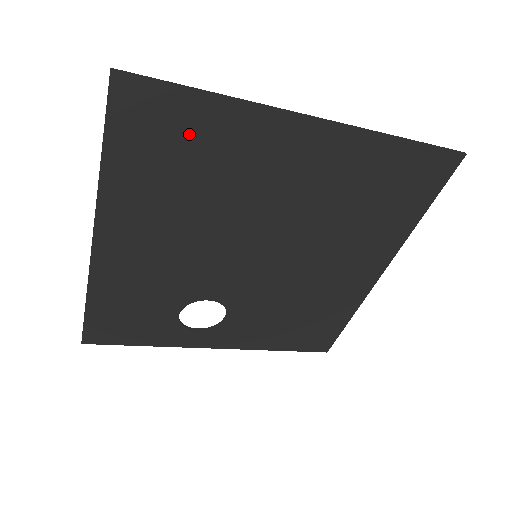
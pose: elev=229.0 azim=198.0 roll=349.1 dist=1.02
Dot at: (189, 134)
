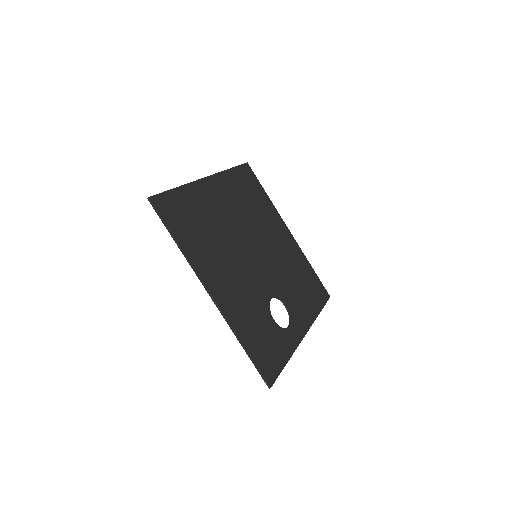
Dot at: (187, 209)
